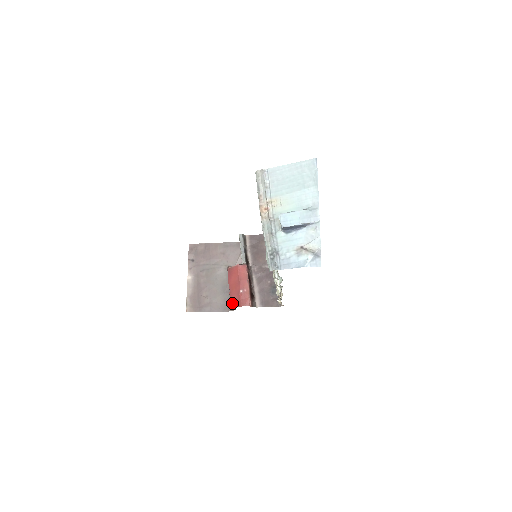
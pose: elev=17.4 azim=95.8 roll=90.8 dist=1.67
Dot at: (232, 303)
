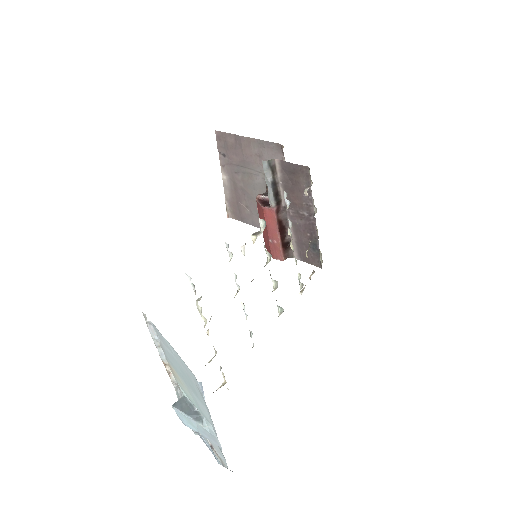
Dot at: (265, 244)
